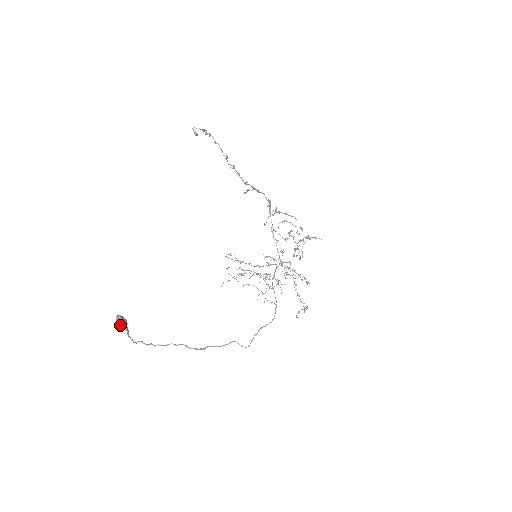
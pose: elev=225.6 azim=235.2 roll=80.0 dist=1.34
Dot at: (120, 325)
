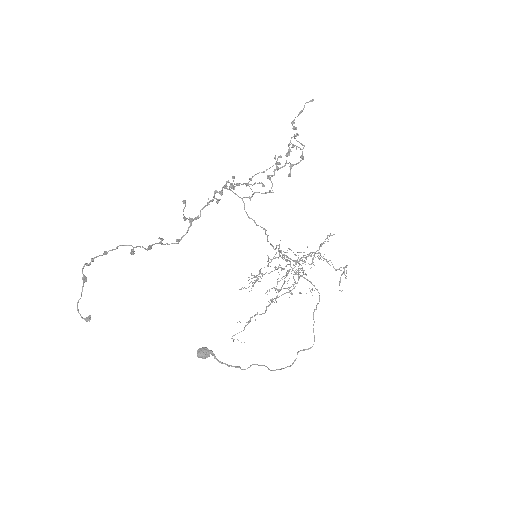
Dot at: occluded
